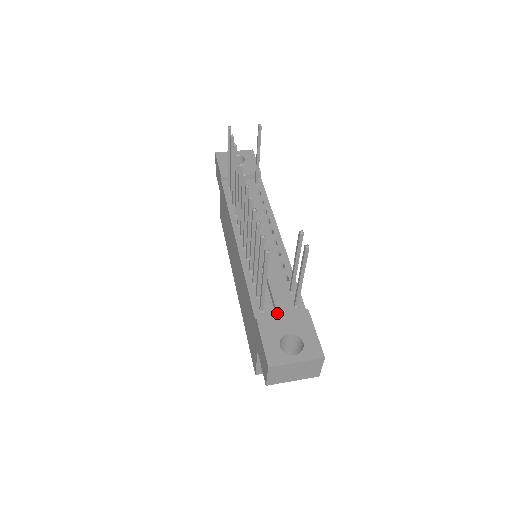
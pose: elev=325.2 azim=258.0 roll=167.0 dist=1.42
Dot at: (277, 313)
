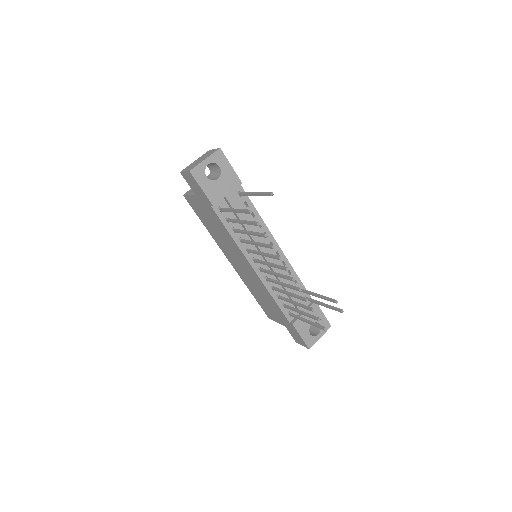
Dot at: (302, 315)
